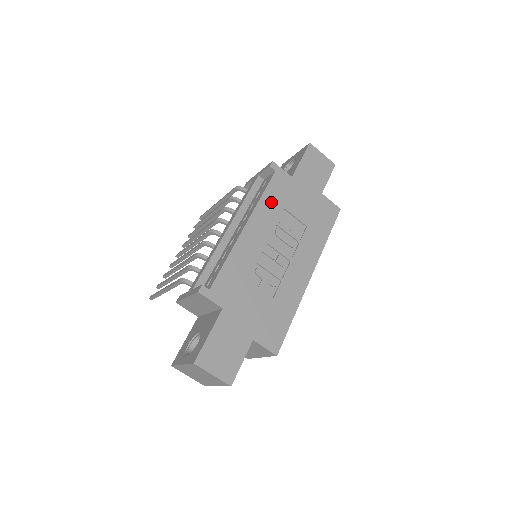
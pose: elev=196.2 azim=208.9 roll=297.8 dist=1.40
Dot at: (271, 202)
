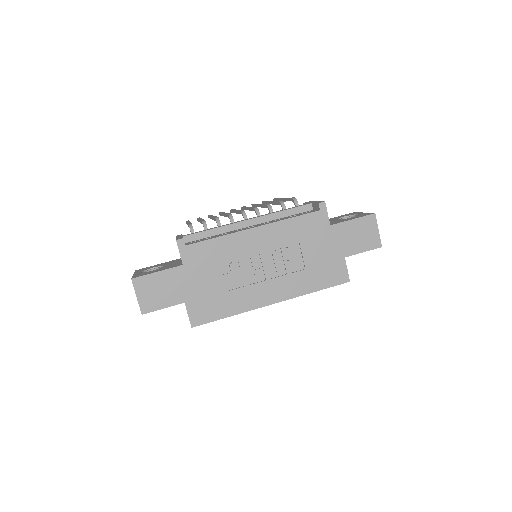
Dot at: (293, 229)
